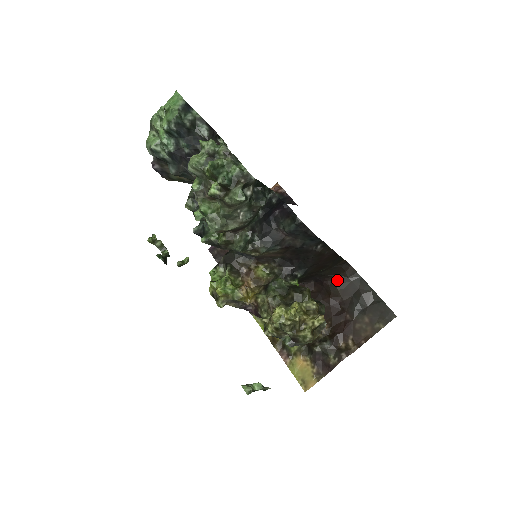
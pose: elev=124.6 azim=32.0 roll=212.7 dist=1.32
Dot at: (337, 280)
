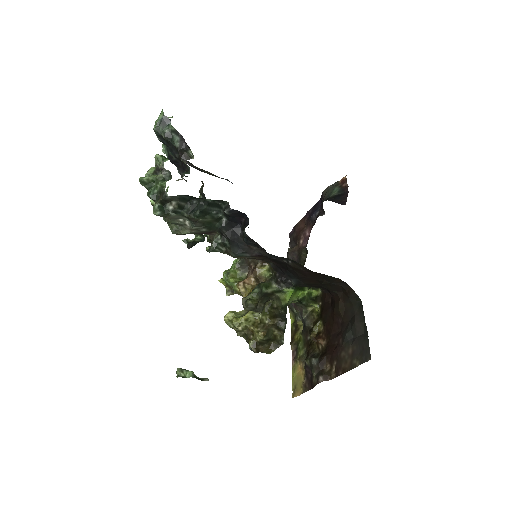
Dot at: (341, 298)
